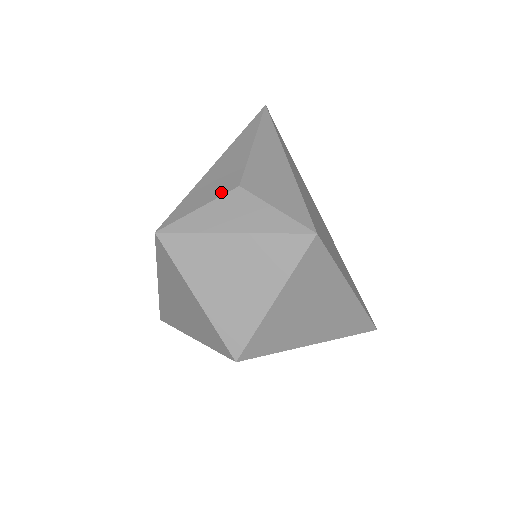
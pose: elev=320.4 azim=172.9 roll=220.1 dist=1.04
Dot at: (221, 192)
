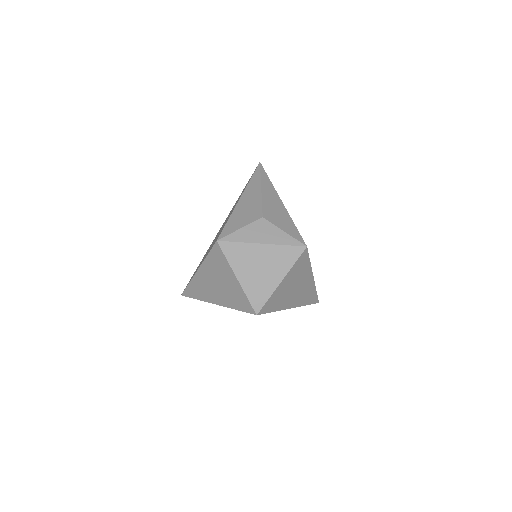
Dot at: (252, 220)
